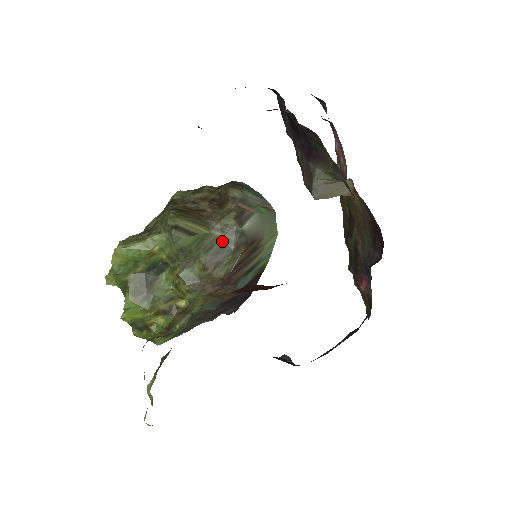
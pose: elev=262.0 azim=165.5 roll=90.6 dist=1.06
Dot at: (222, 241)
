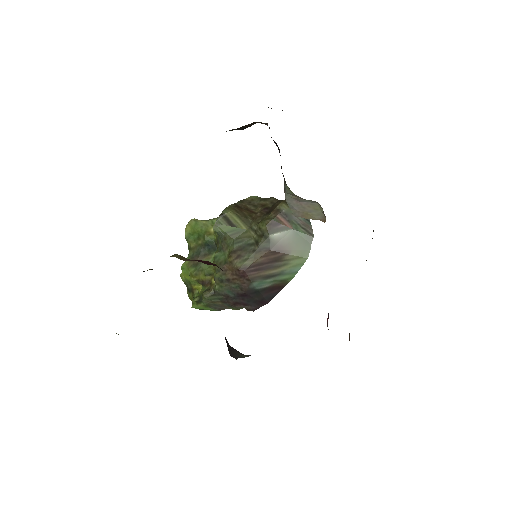
Dot at: (252, 240)
